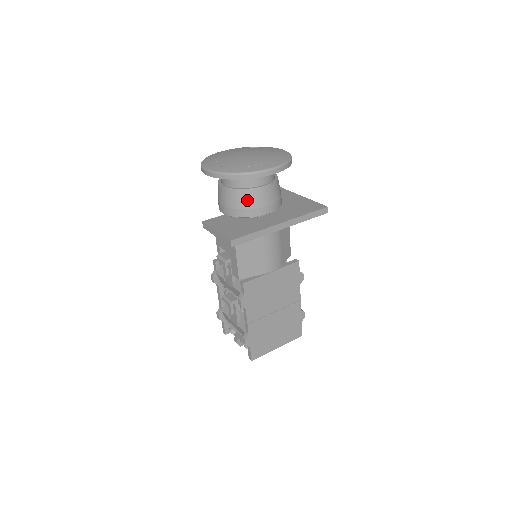
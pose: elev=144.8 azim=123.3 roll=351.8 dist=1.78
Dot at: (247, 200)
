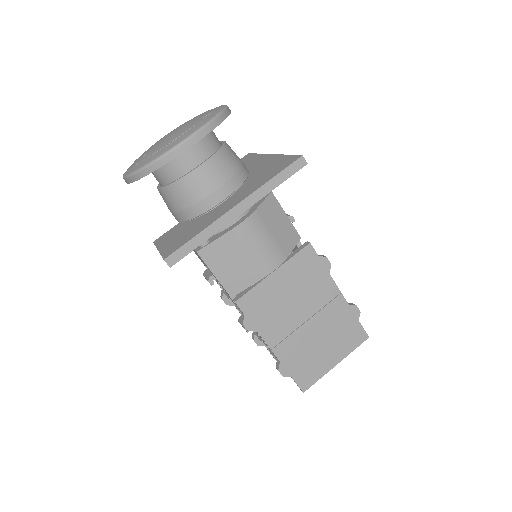
Dot at: (186, 194)
